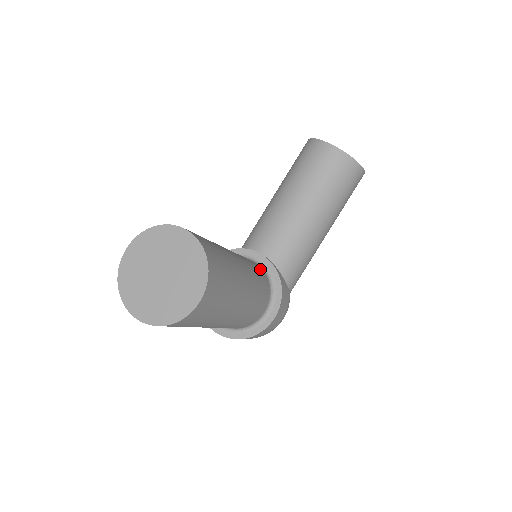
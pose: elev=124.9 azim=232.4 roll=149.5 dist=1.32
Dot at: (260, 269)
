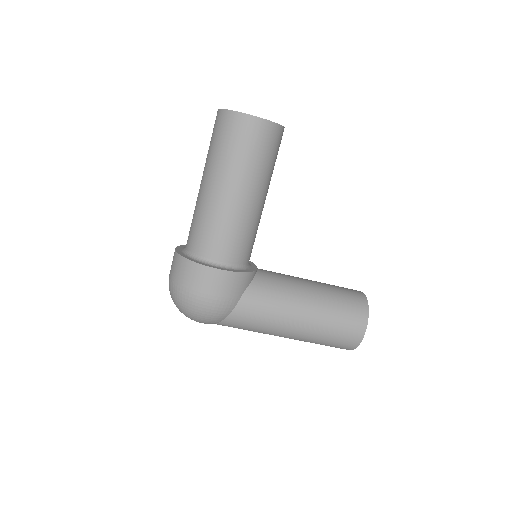
Dot at: occluded
